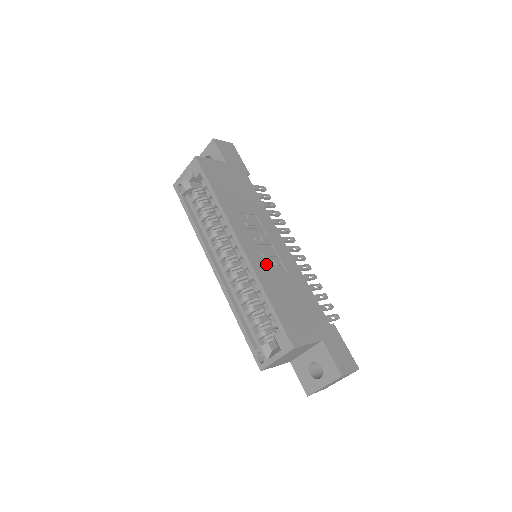
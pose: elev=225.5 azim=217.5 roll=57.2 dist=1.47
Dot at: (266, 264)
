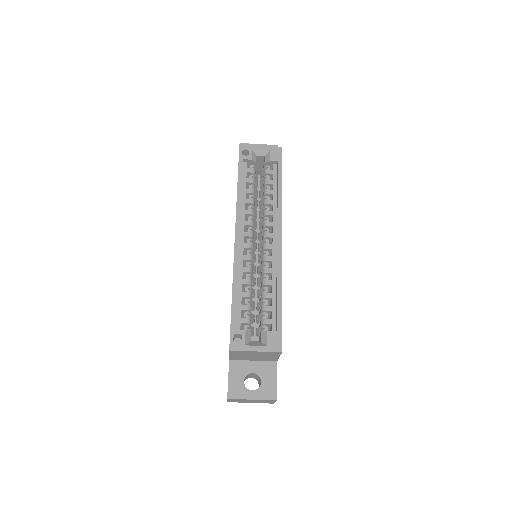
Dot at: occluded
